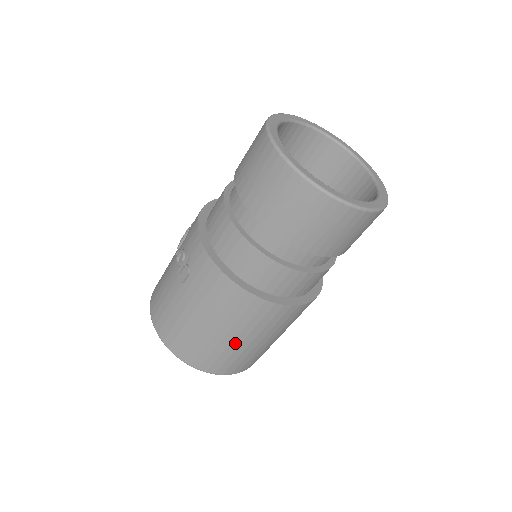
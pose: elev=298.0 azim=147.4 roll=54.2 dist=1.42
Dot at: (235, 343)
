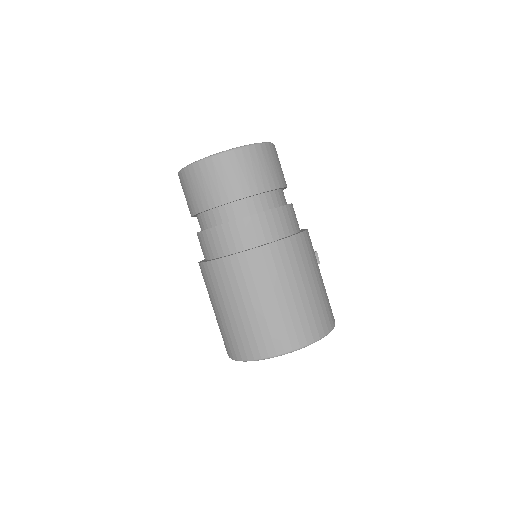
Dot at: (230, 315)
